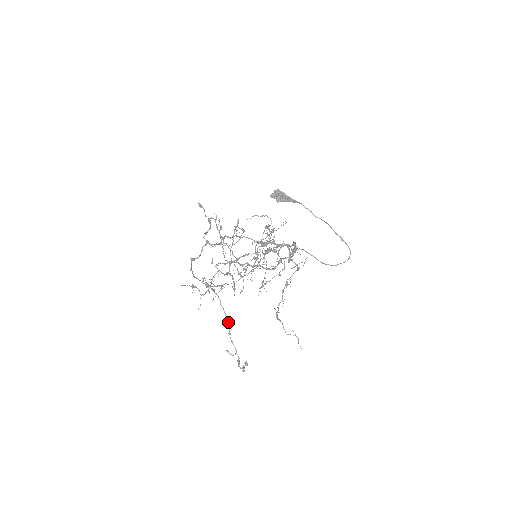
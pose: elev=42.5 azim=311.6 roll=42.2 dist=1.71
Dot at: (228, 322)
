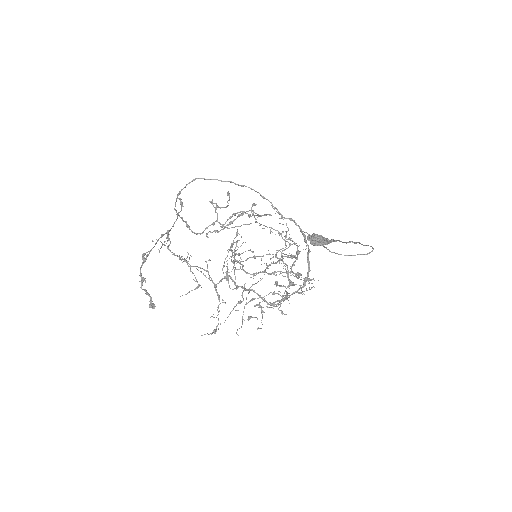
Dot at: occluded
